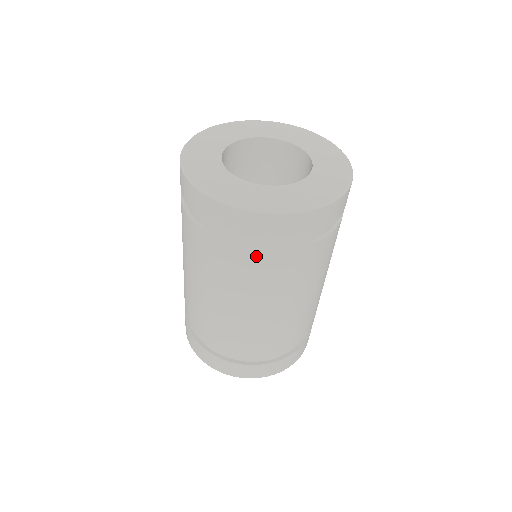
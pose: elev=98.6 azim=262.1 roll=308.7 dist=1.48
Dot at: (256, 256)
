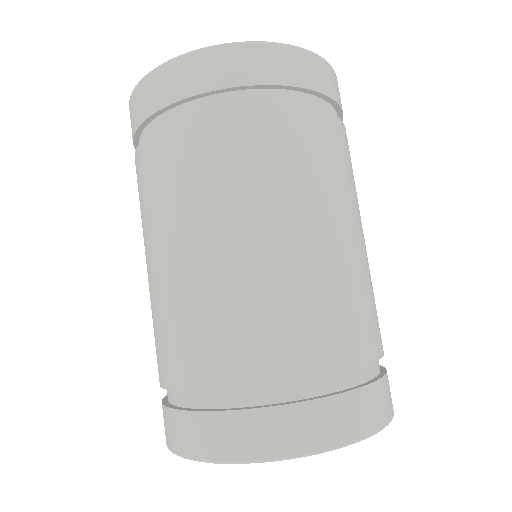
Dot at: (256, 116)
